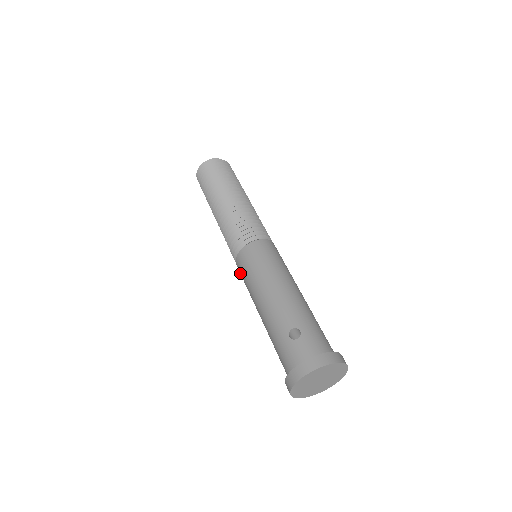
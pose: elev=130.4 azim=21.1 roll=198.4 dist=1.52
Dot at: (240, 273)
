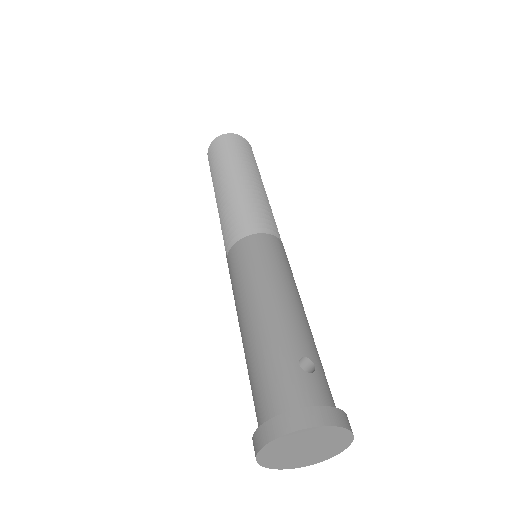
Dot at: (235, 259)
